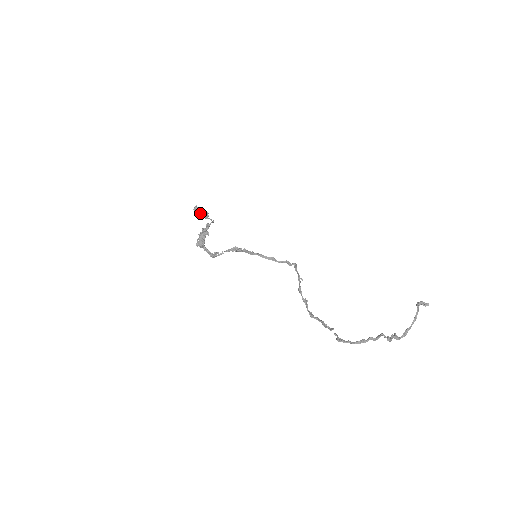
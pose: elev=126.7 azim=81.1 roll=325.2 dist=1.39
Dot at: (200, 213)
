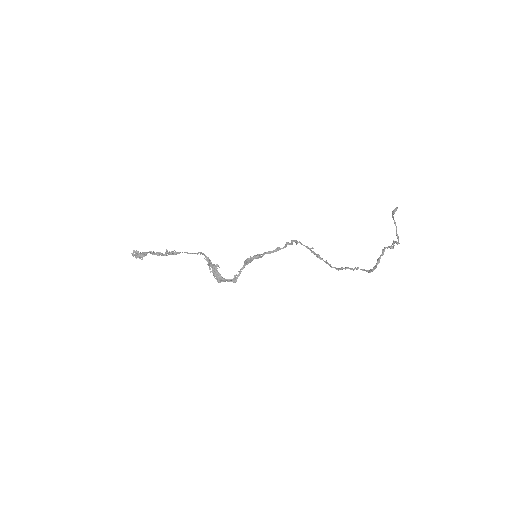
Dot at: occluded
